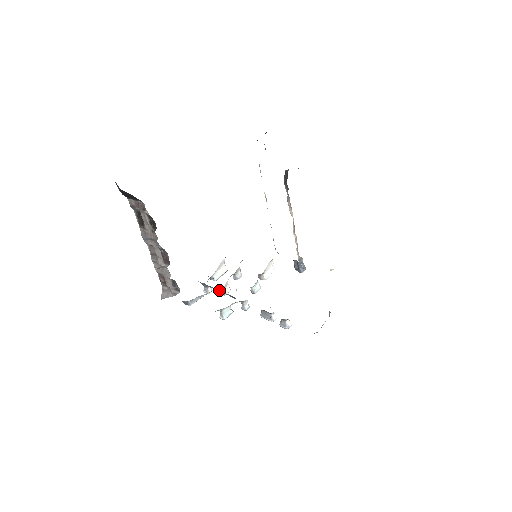
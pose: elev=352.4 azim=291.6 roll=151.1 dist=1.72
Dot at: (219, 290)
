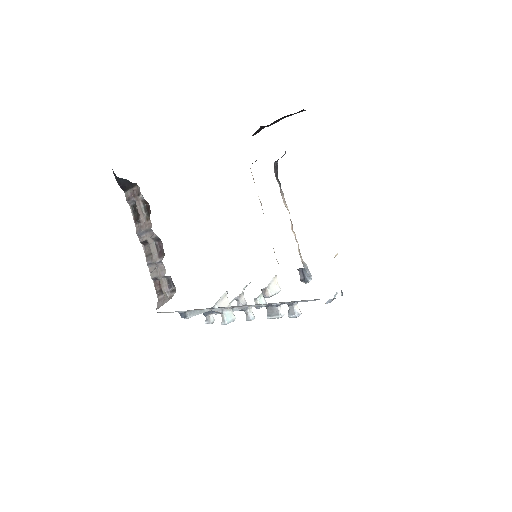
Dot at: occluded
